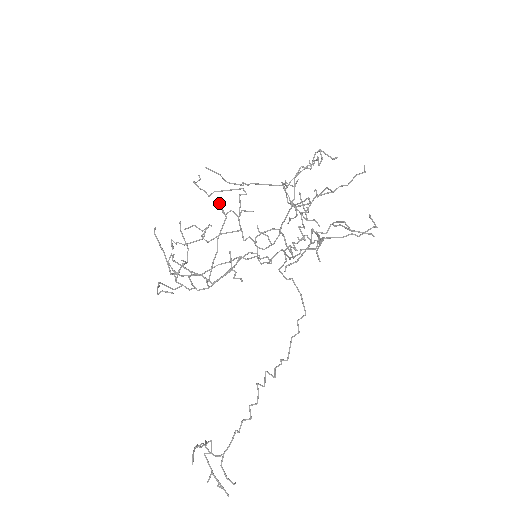
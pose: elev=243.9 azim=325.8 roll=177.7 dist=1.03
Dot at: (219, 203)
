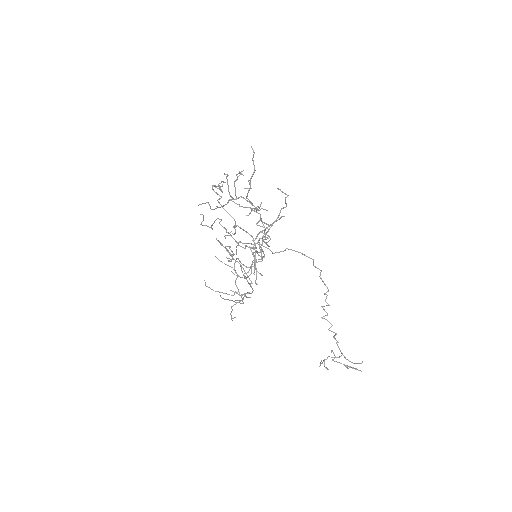
Dot at: (216, 239)
